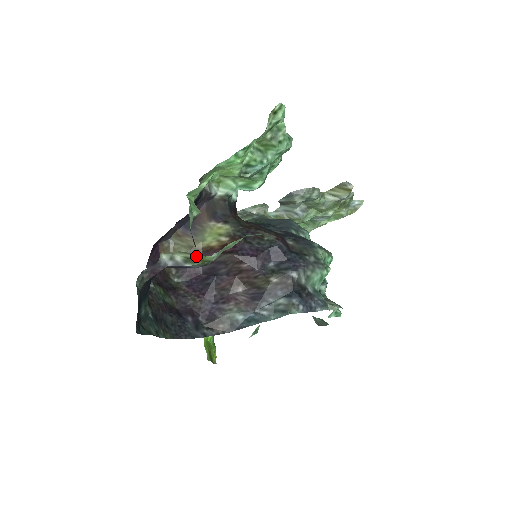
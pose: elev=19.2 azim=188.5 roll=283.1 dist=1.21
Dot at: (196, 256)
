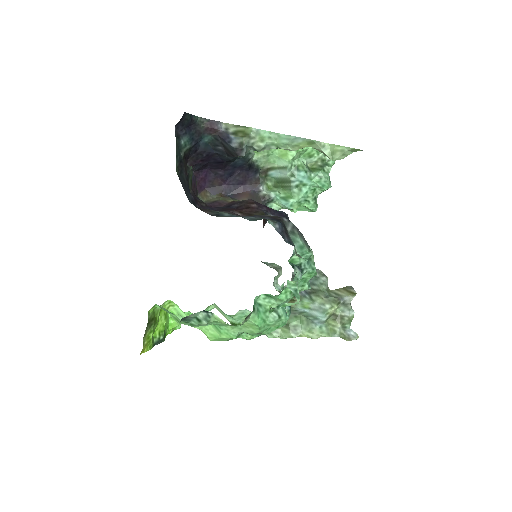
Dot at: (243, 128)
